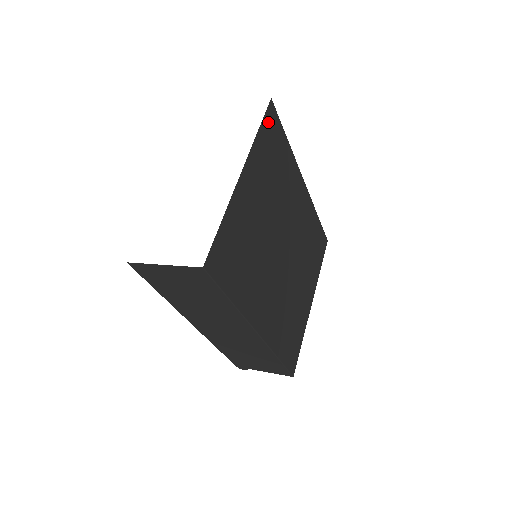
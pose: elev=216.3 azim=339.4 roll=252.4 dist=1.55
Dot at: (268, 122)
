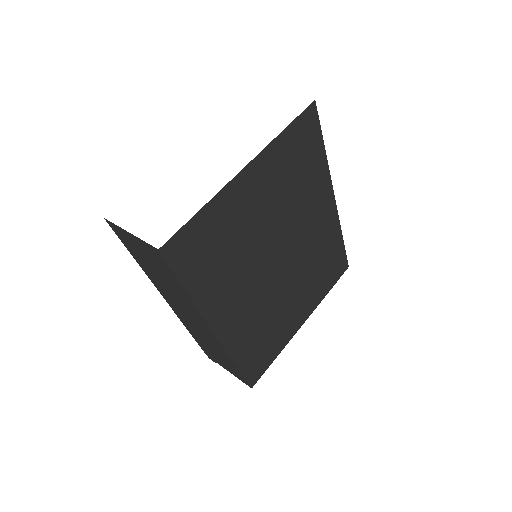
Dot at: (302, 124)
